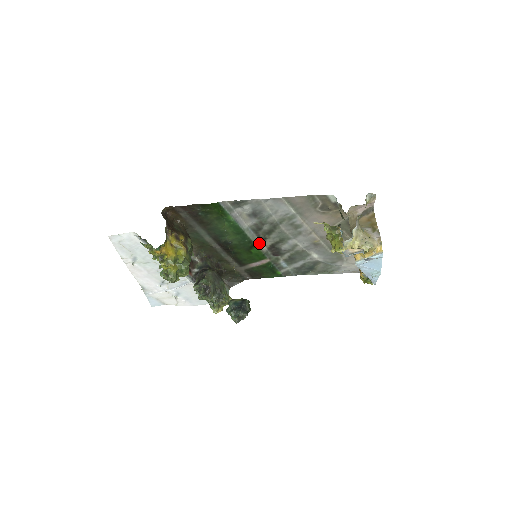
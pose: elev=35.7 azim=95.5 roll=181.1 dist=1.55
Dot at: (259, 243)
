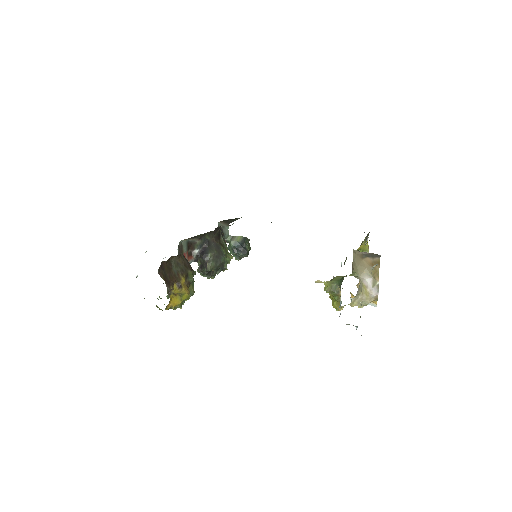
Dot at: occluded
